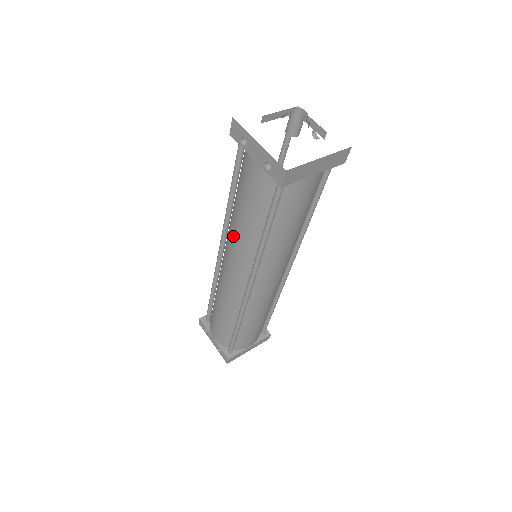
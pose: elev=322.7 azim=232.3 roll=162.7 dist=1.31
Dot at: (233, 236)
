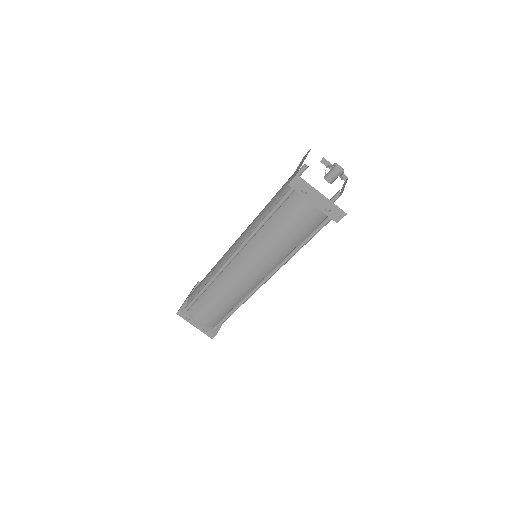
Dot at: (262, 250)
